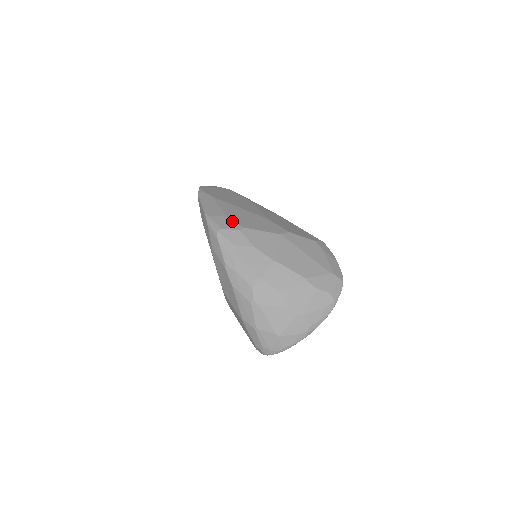
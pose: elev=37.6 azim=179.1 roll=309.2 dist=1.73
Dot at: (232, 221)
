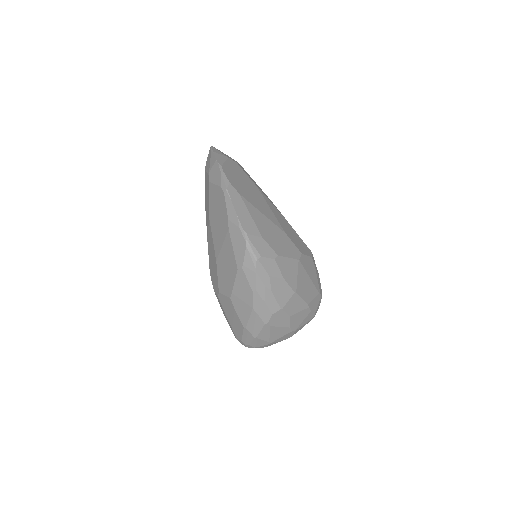
Dot at: (268, 245)
